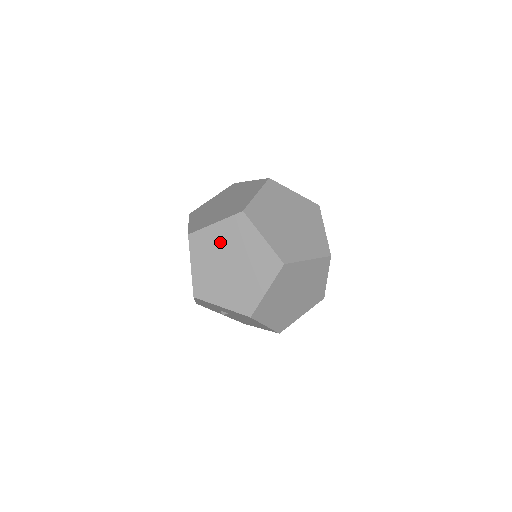
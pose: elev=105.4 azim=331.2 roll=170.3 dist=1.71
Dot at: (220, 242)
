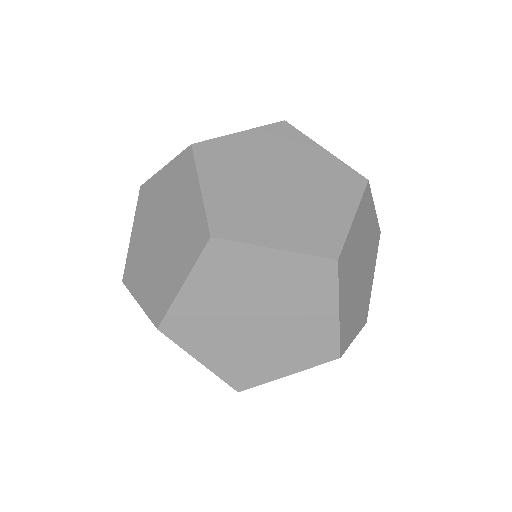
Dot at: (161, 197)
